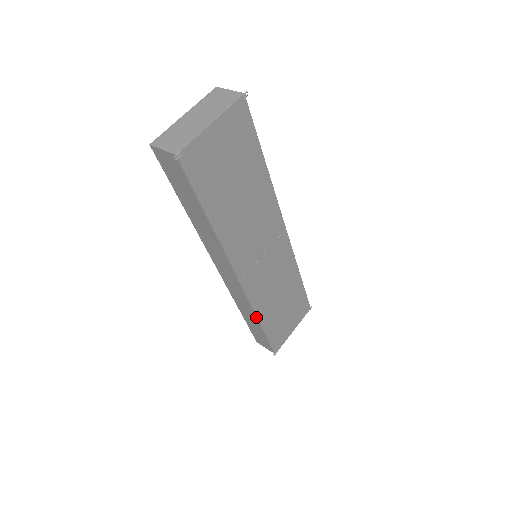
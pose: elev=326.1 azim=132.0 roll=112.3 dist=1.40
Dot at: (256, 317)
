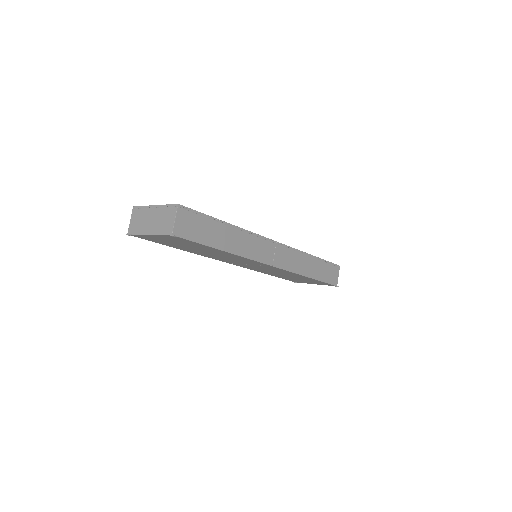
Dot at: occluded
